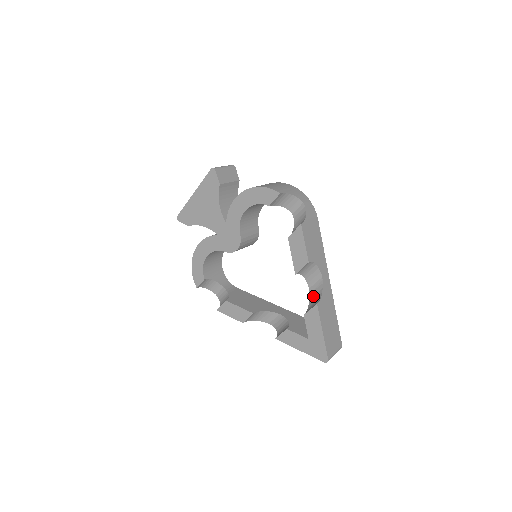
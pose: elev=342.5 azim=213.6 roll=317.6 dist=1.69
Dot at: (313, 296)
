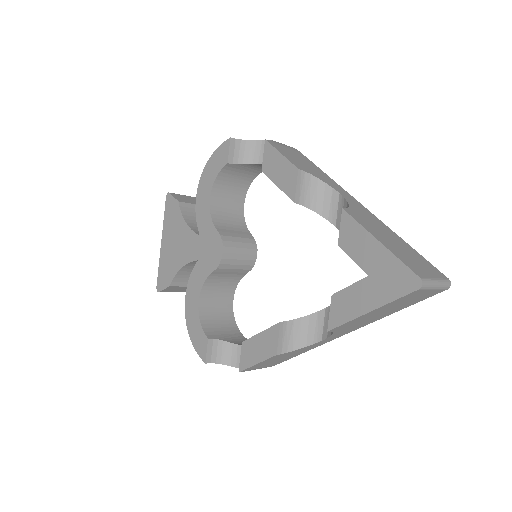
Dot at: occluded
